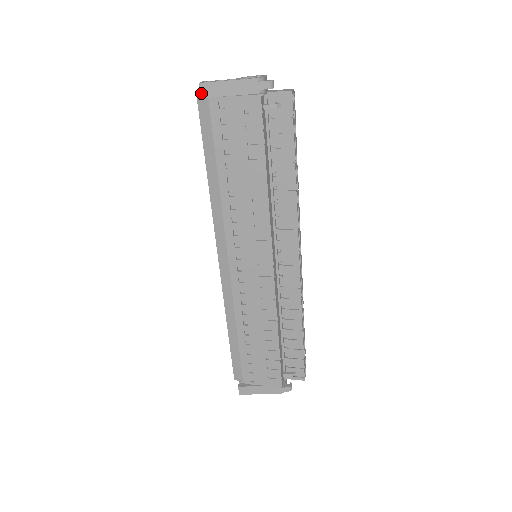
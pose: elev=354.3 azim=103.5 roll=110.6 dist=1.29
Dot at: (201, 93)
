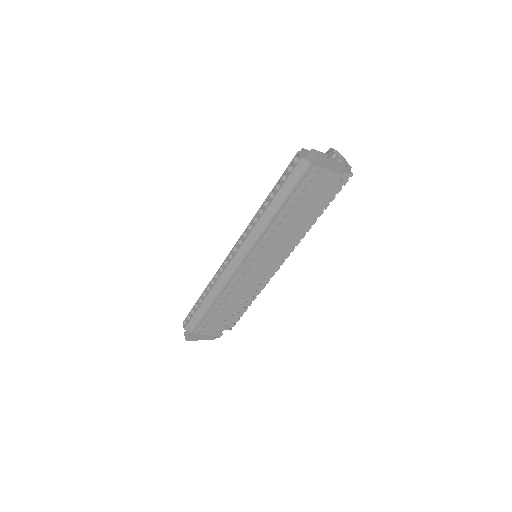
Dot at: (313, 162)
